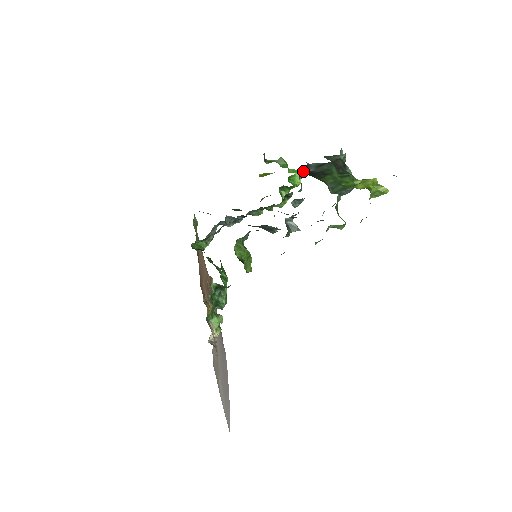
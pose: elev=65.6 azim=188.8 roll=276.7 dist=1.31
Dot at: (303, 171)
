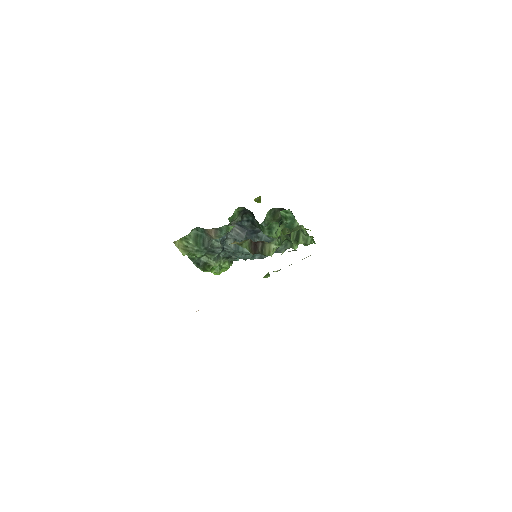
Dot at: occluded
